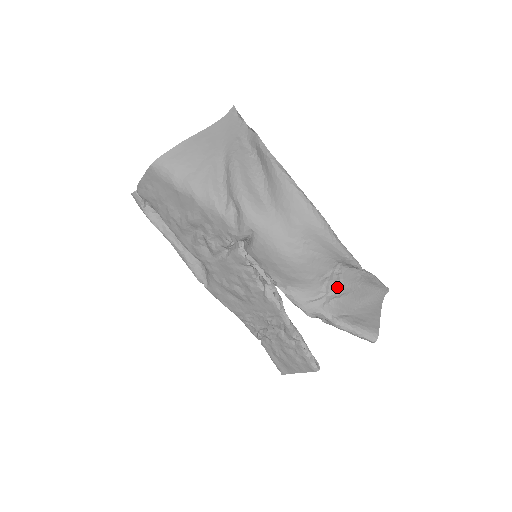
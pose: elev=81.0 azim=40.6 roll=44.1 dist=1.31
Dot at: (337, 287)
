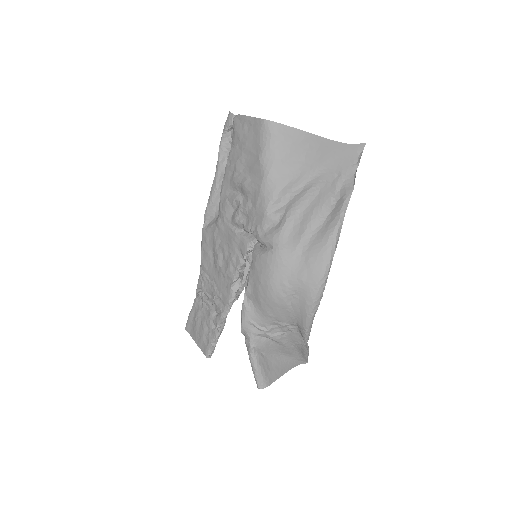
Dot at: (279, 335)
